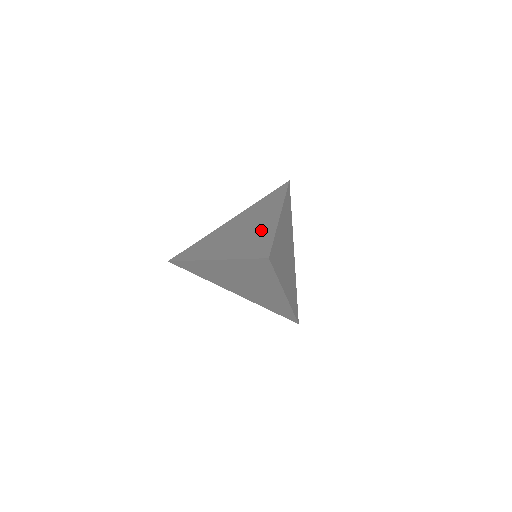
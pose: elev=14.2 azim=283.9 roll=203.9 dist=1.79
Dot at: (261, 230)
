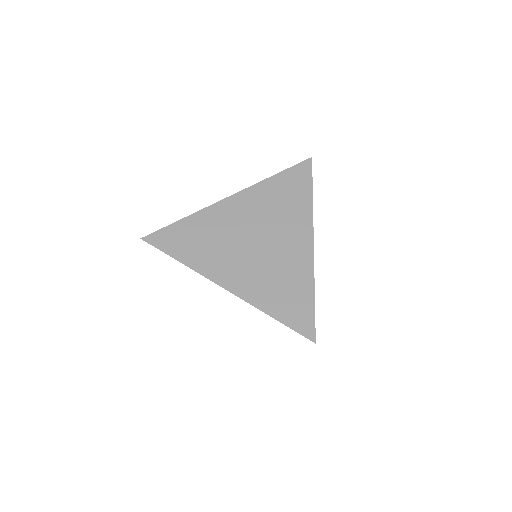
Dot at: (291, 267)
